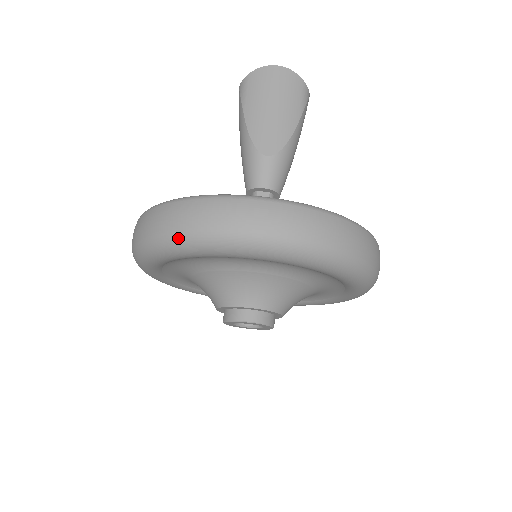
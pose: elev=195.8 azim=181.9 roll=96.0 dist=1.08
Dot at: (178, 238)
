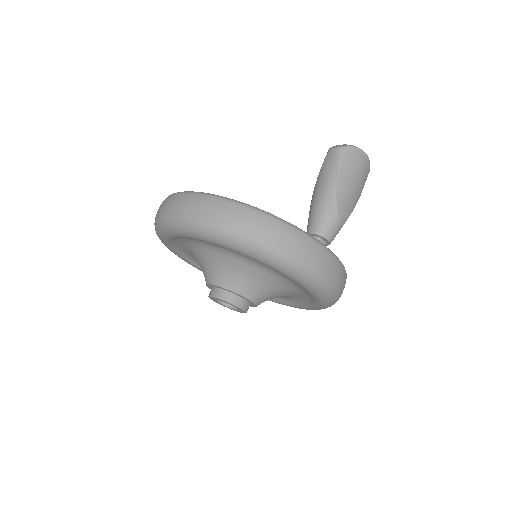
Dot at: (268, 250)
